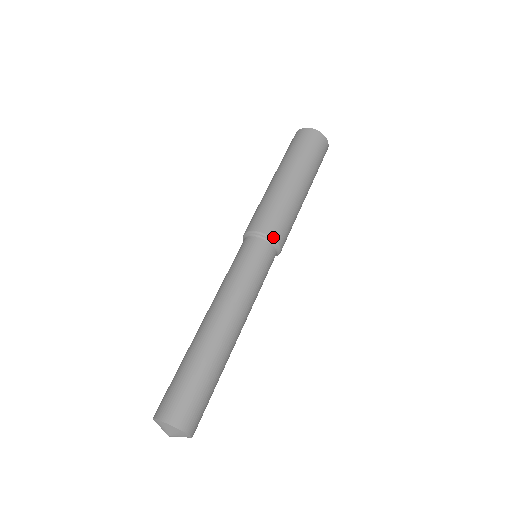
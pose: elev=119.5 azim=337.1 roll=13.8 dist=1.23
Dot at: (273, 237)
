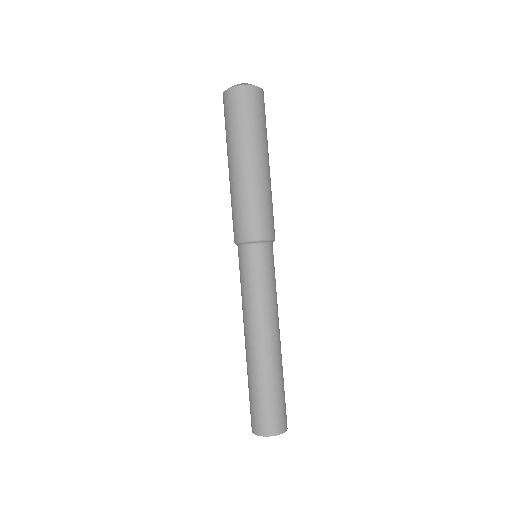
Dot at: (265, 238)
